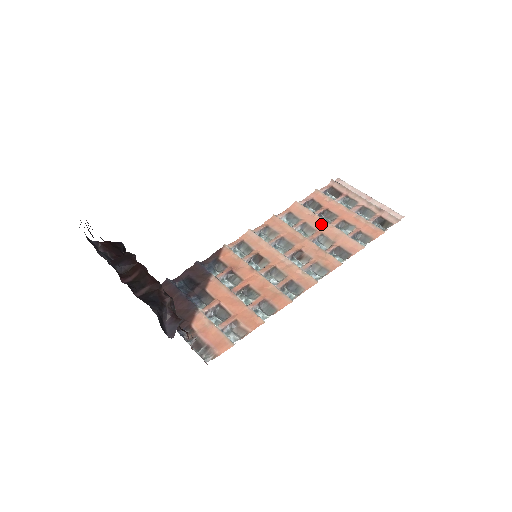
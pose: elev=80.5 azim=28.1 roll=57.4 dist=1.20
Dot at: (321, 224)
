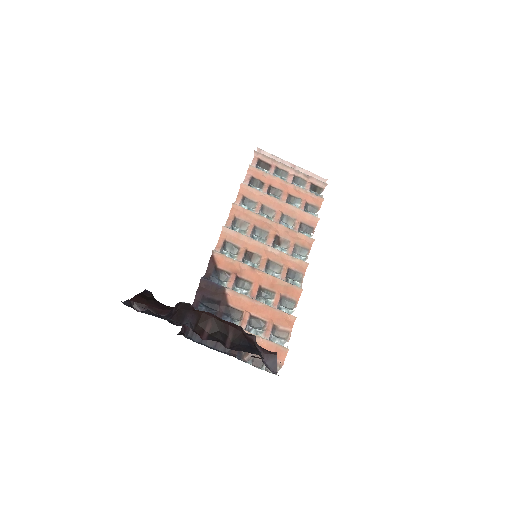
Dot at: (275, 203)
